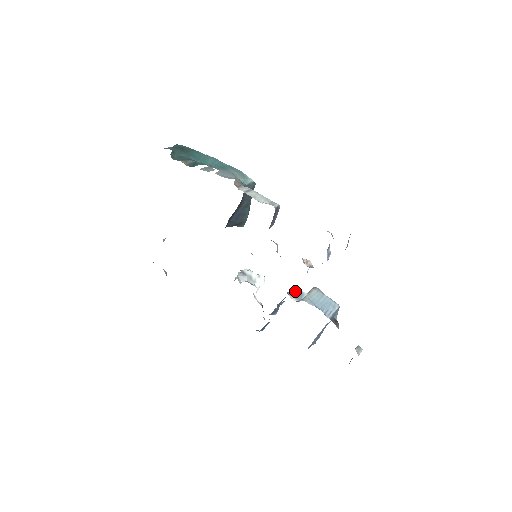
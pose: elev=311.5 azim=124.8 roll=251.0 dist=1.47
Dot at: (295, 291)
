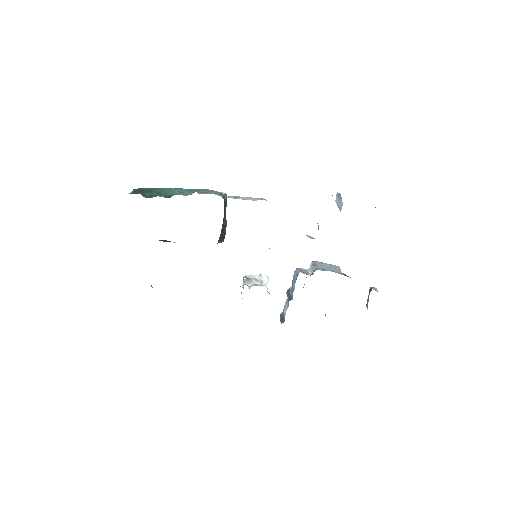
Dot at: occluded
